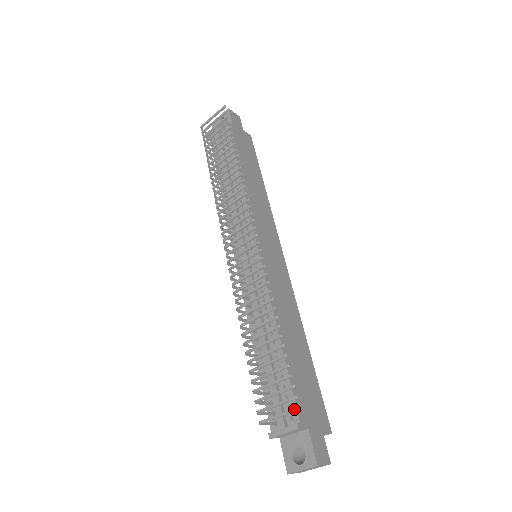
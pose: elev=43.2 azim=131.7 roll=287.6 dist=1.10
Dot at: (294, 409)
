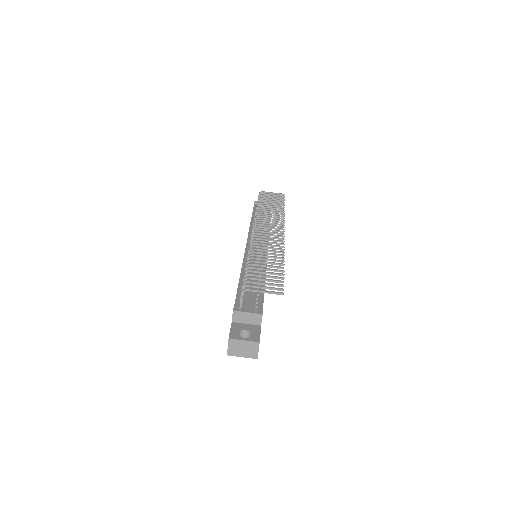
Dot at: (280, 292)
